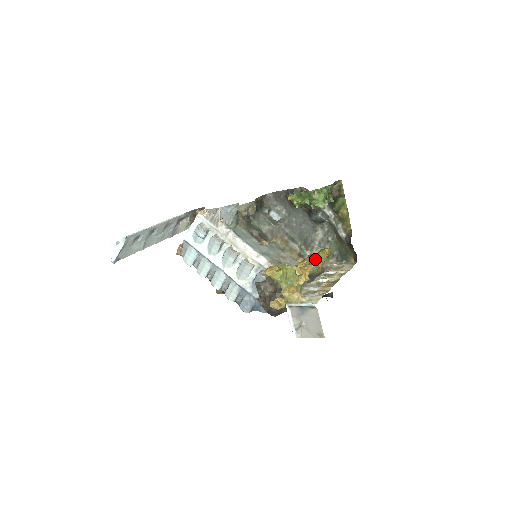
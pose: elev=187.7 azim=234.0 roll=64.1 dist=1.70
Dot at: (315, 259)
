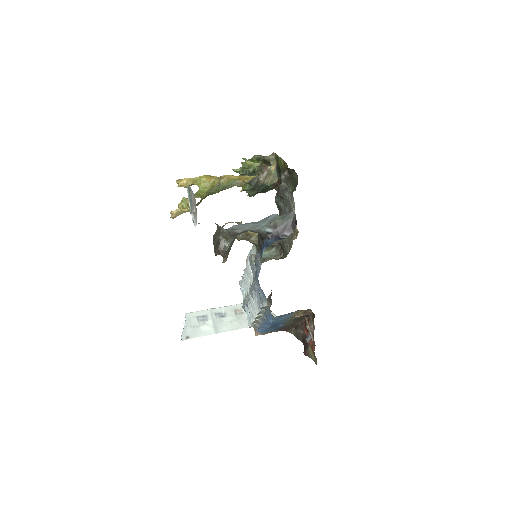
Dot at: occluded
